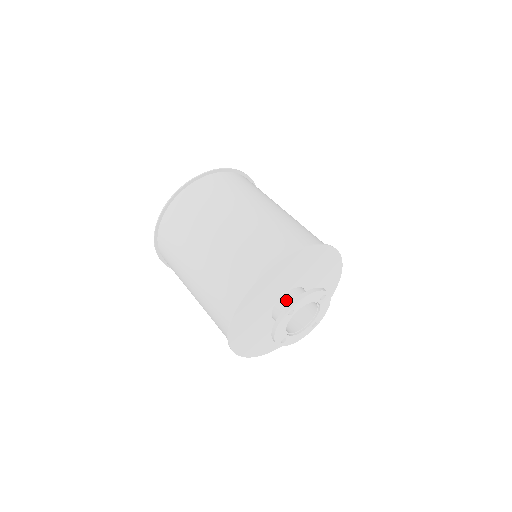
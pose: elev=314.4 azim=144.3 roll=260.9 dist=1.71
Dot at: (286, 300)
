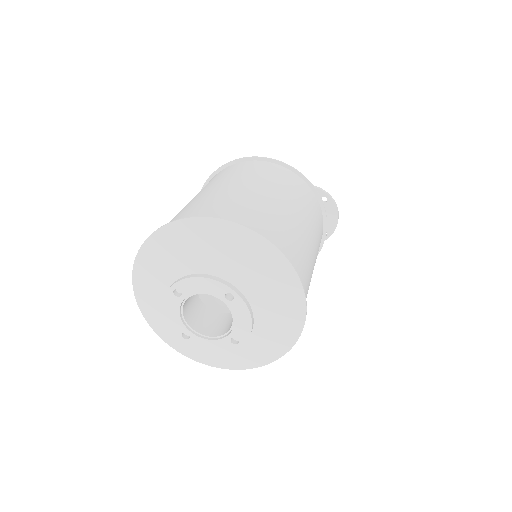
Dot at: occluded
